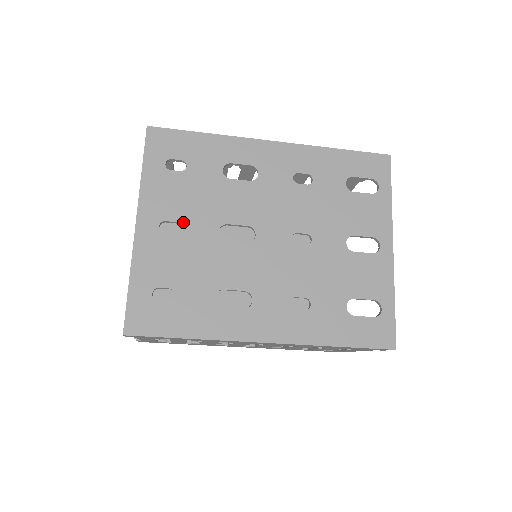
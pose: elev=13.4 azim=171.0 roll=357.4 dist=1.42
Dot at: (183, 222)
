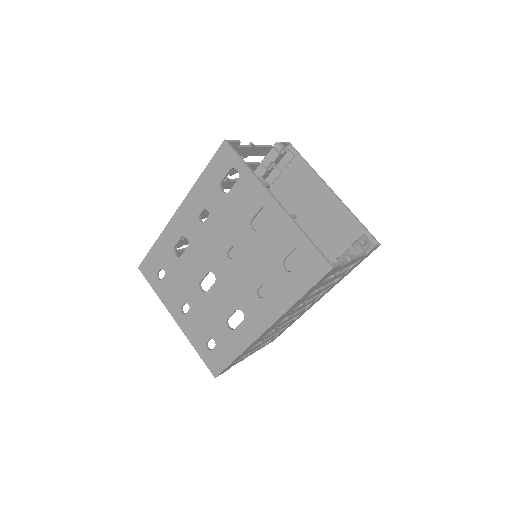
Dot at: (186, 301)
